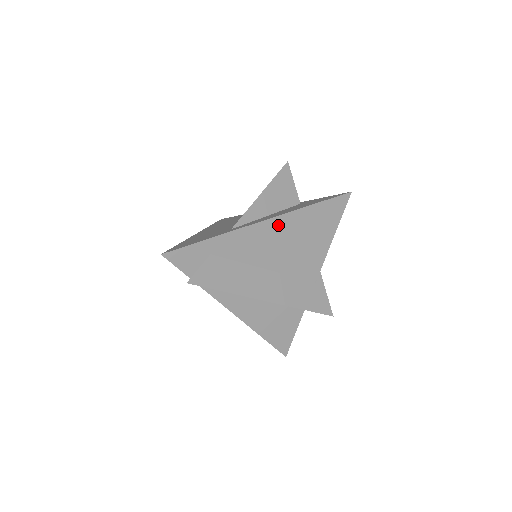
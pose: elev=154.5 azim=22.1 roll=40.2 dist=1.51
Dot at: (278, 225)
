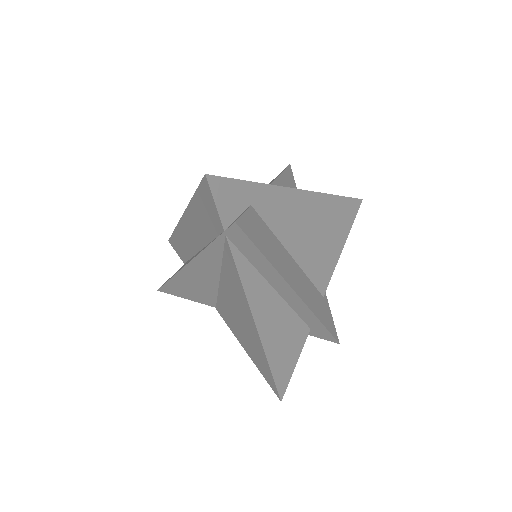
Dot at: (311, 203)
